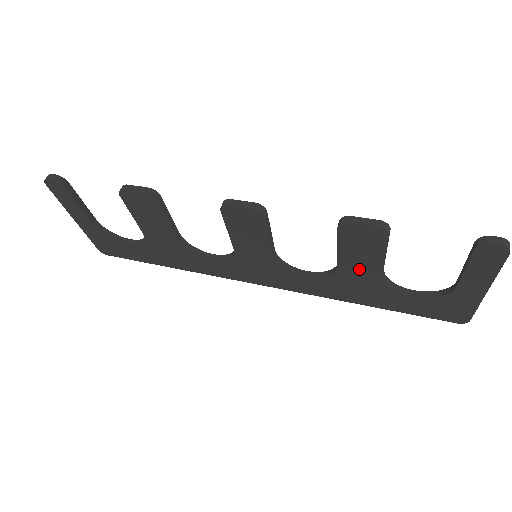
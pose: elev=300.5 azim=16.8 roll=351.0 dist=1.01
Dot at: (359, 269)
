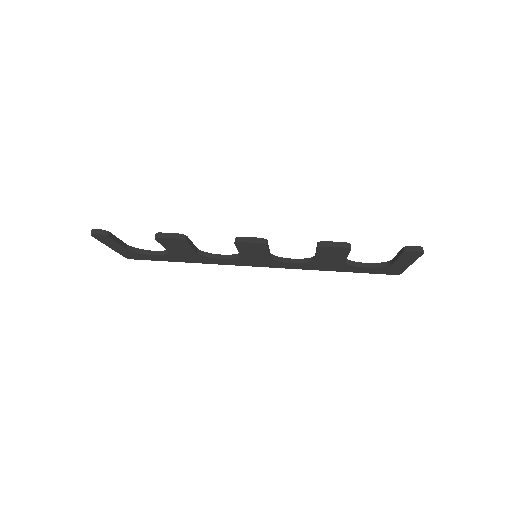
Dot at: (330, 260)
